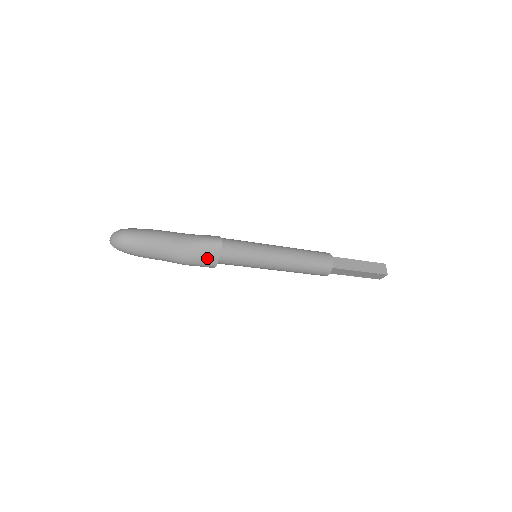
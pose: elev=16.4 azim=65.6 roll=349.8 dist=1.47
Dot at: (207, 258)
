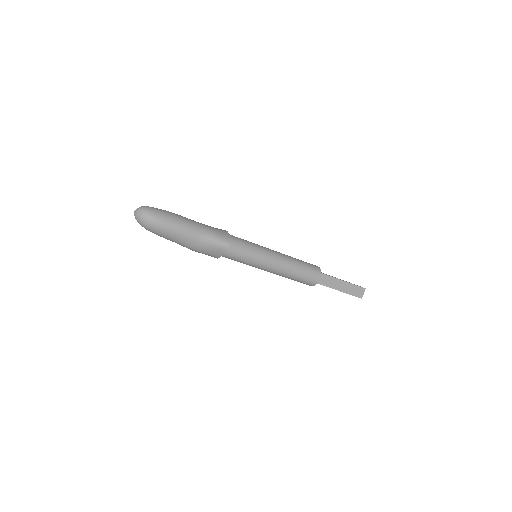
Dot at: (211, 253)
